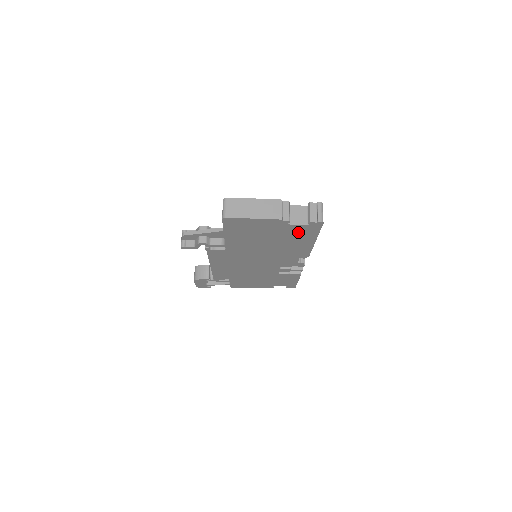
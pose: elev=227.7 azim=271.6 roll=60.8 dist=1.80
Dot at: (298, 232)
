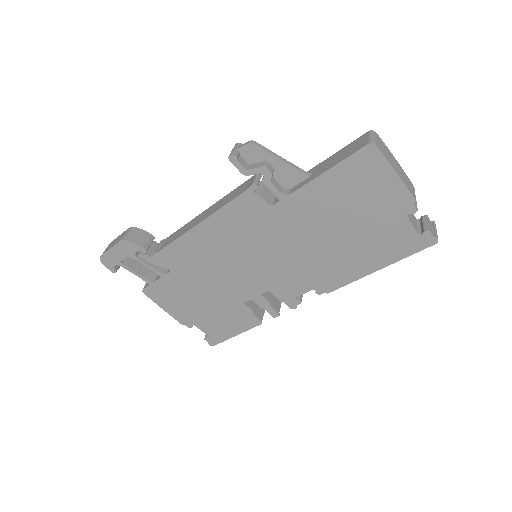
Dot at: (391, 239)
